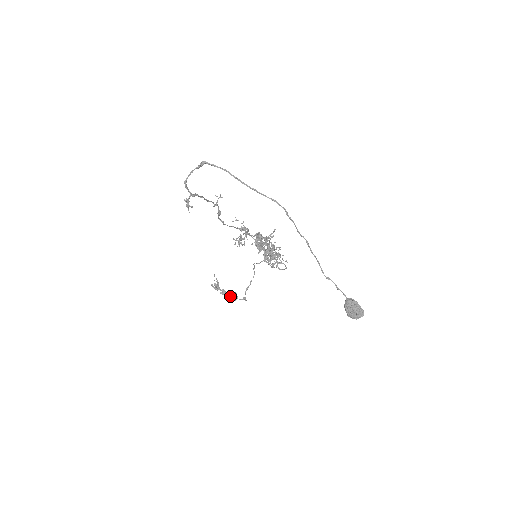
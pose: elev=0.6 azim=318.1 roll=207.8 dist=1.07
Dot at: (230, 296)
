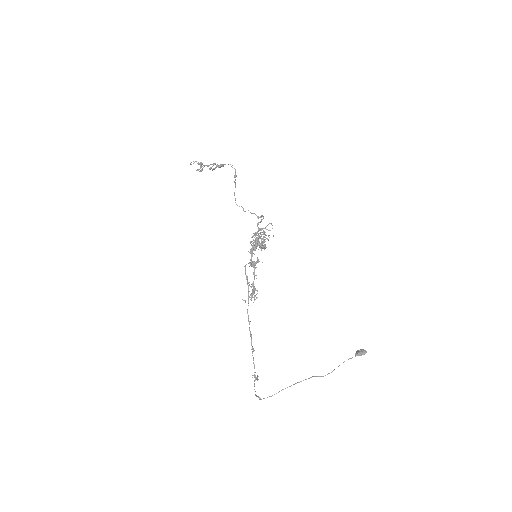
Dot at: (217, 165)
